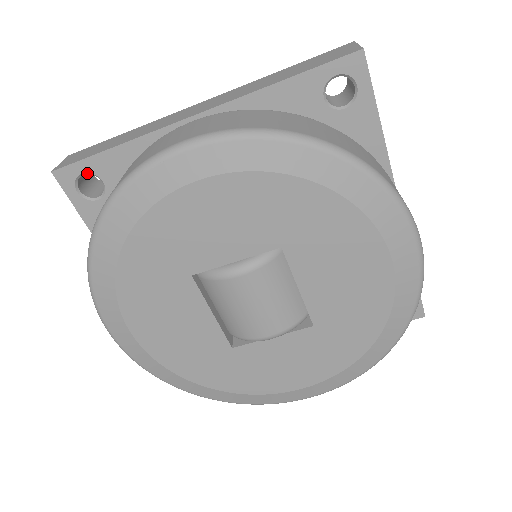
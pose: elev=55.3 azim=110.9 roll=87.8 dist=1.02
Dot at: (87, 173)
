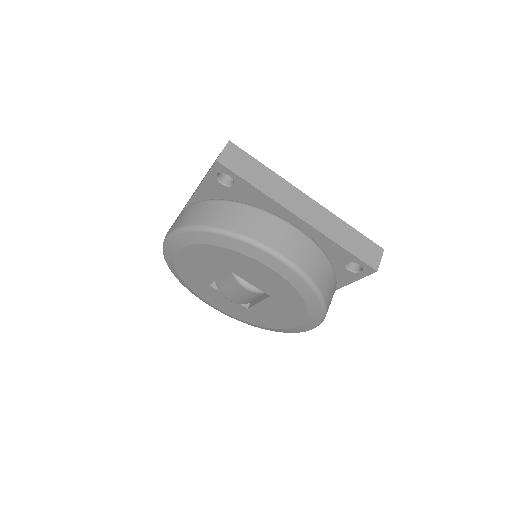
Dot at: (231, 177)
